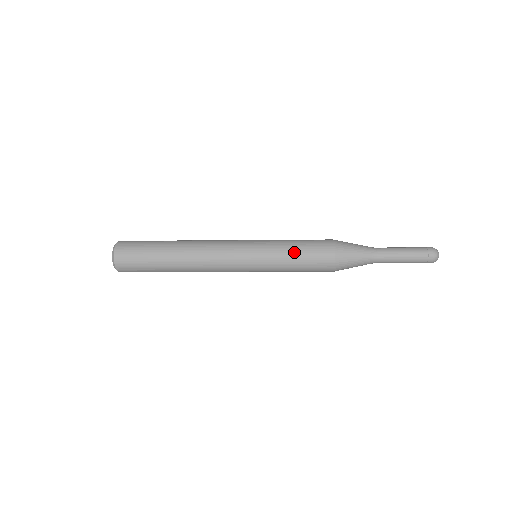
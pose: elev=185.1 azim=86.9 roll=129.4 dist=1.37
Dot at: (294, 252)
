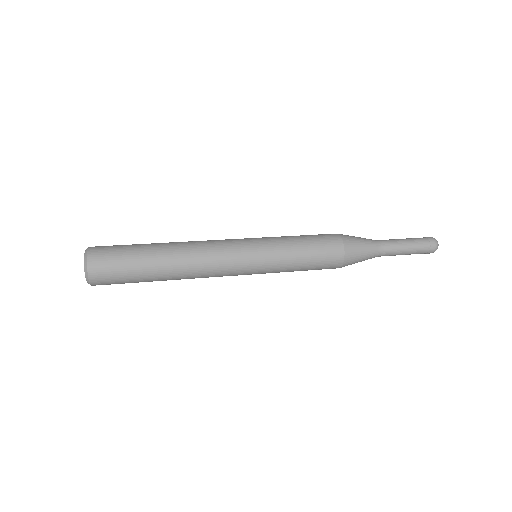
Dot at: (301, 266)
